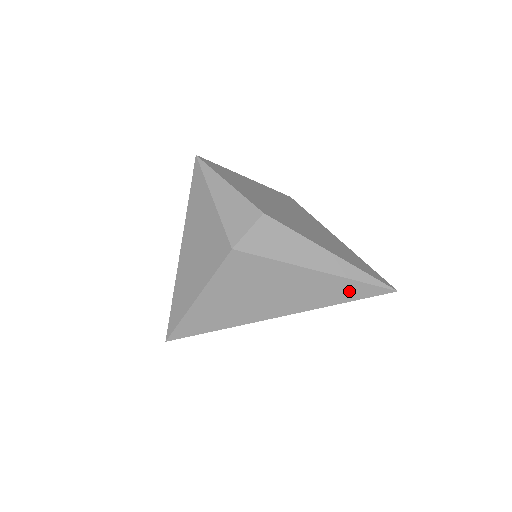
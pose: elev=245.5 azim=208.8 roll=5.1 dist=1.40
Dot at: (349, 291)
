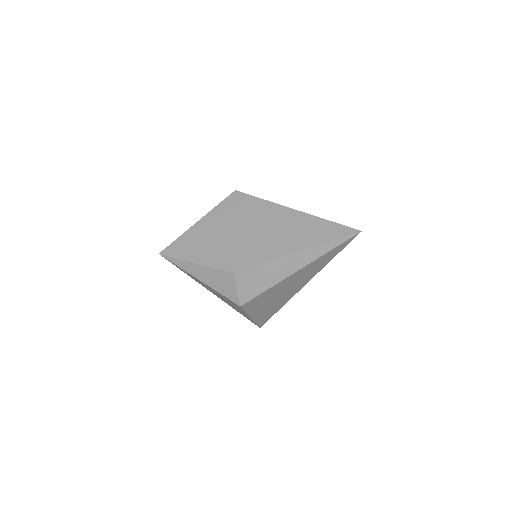
Dot at: (330, 255)
